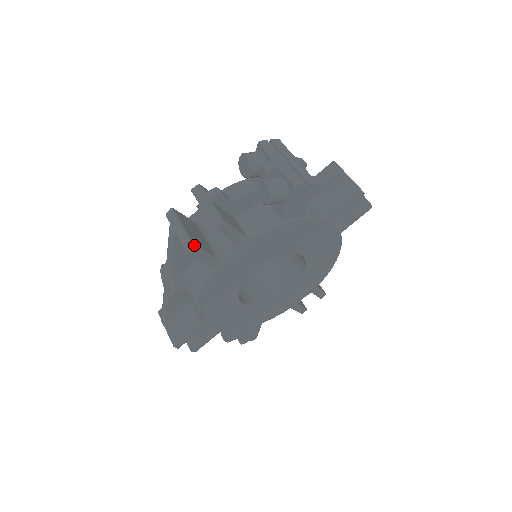
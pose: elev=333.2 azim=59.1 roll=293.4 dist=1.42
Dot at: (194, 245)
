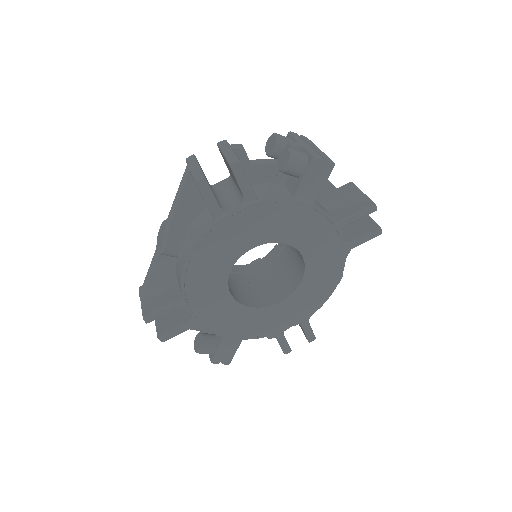
Dot at: occluded
